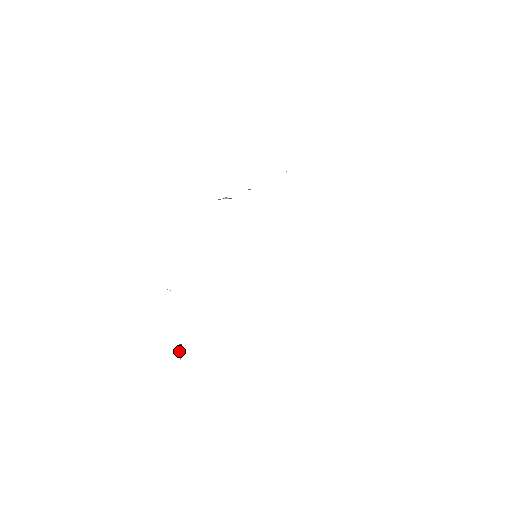
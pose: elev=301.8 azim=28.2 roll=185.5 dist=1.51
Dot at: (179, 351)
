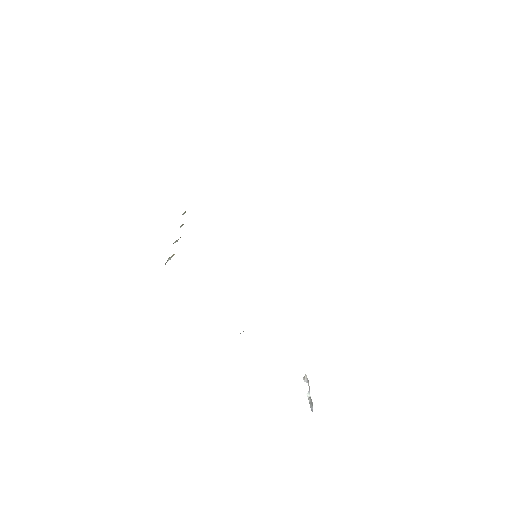
Dot at: occluded
